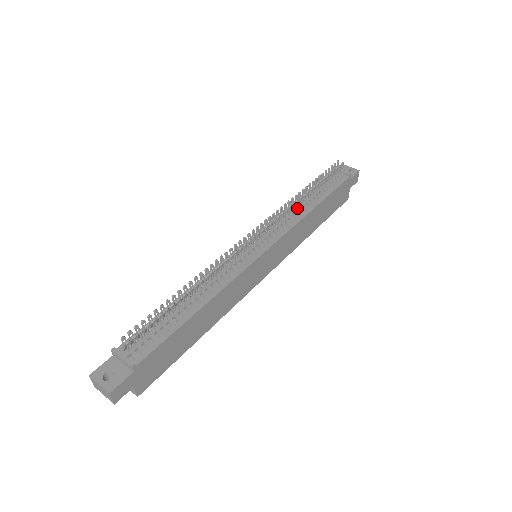
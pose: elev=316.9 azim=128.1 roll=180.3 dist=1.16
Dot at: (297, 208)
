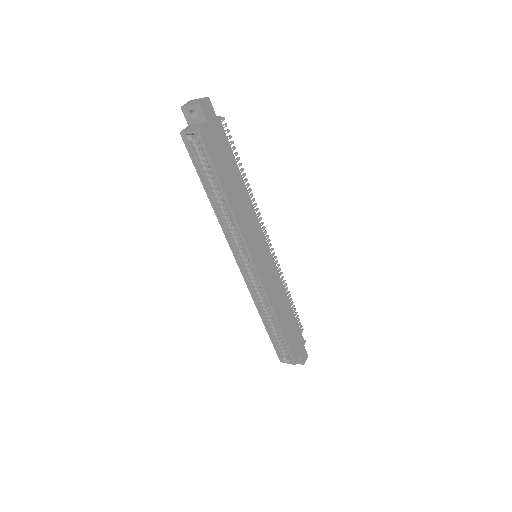
Dot at: occluded
